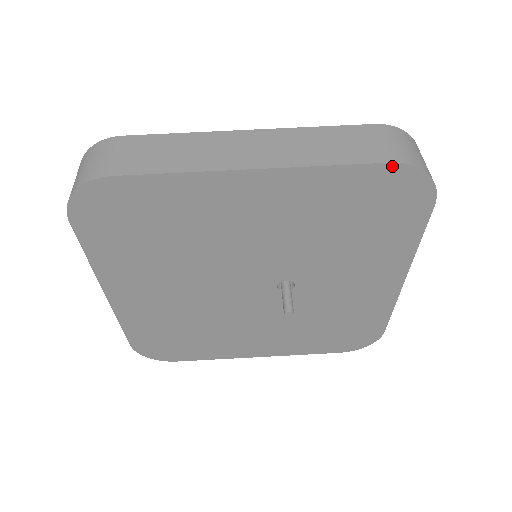
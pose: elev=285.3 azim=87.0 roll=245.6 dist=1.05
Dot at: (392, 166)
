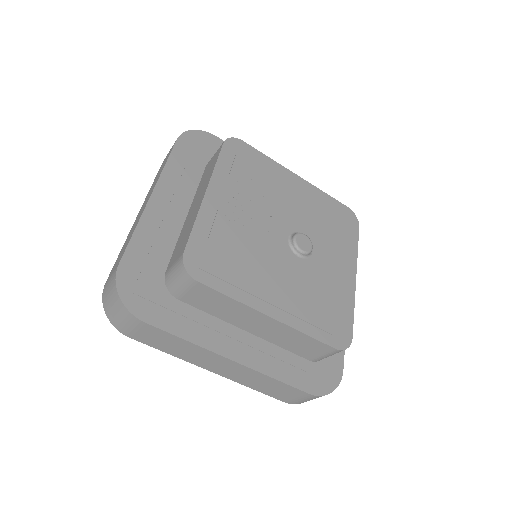
Dot at: occluded
